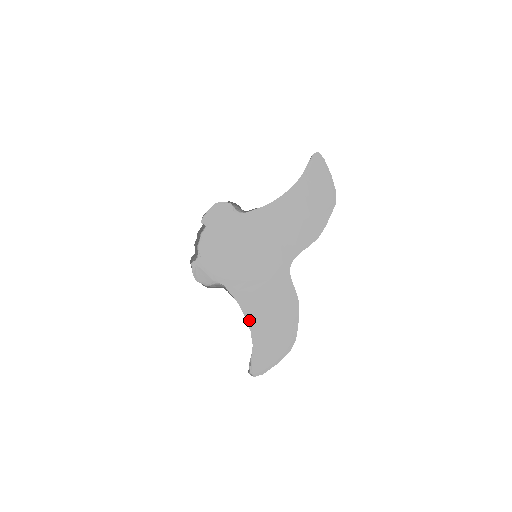
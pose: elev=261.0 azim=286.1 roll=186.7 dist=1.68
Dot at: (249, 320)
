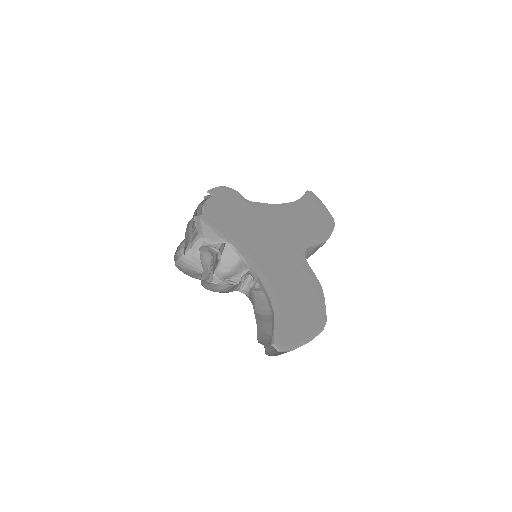
Dot at: (266, 285)
